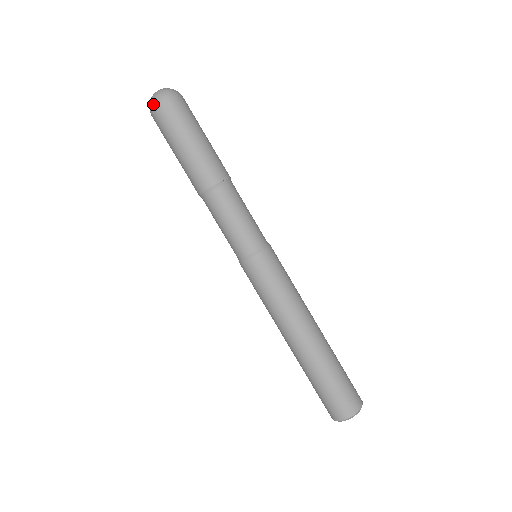
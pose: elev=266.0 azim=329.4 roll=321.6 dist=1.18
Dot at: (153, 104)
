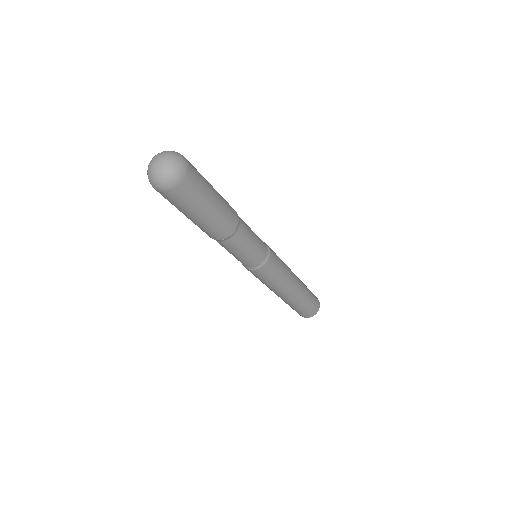
Dot at: (154, 187)
